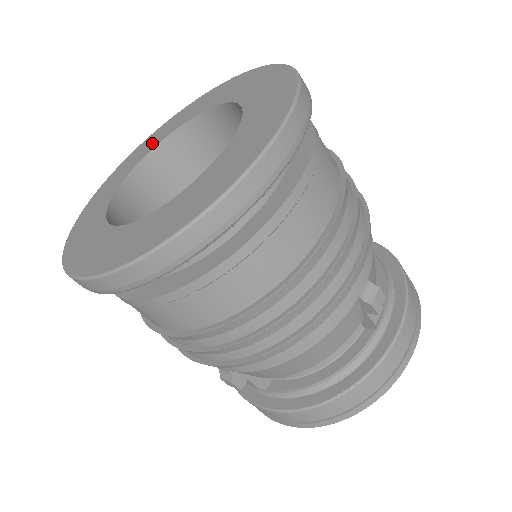
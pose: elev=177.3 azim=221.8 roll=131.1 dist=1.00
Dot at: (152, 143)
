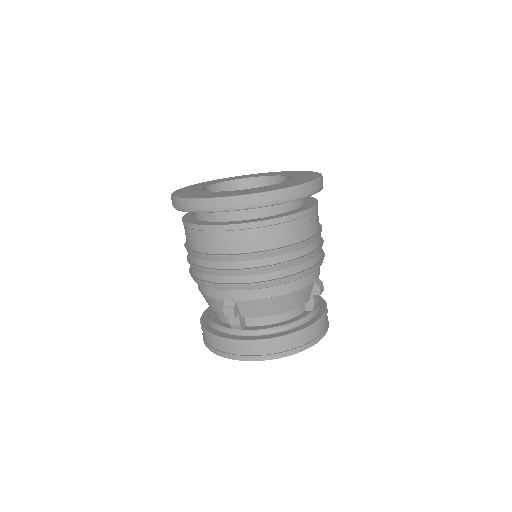
Dot at: (217, 181)
